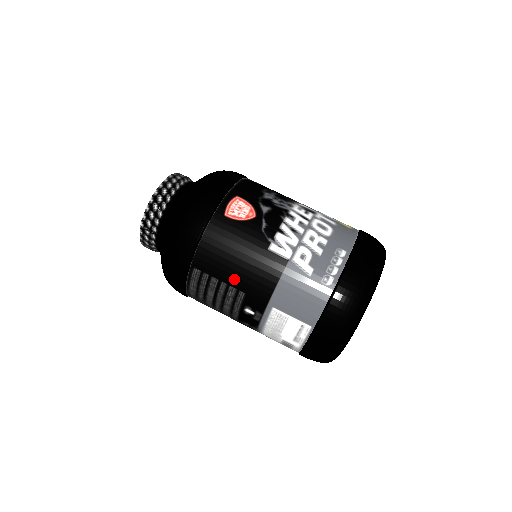
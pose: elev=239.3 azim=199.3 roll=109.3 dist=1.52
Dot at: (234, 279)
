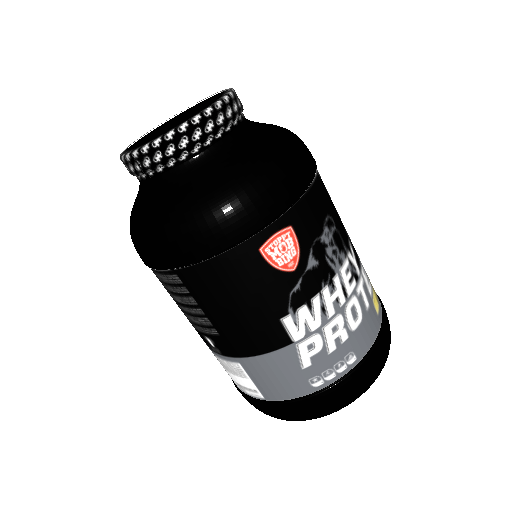
Dot at: (217, 318)
